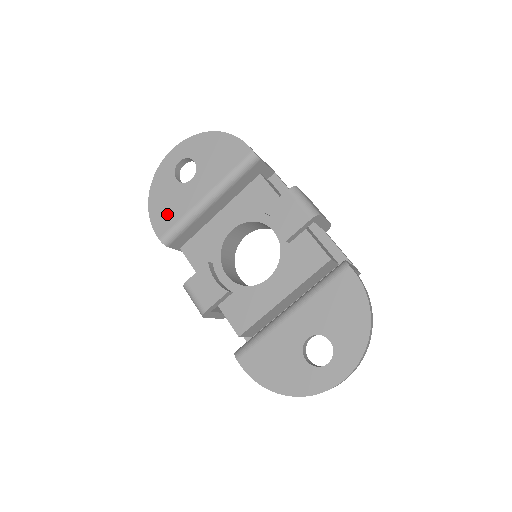
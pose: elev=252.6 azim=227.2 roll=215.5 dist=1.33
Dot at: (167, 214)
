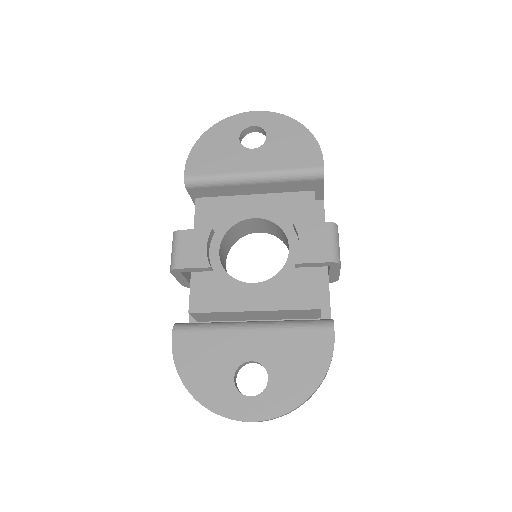
Dot at: (208, 160)
